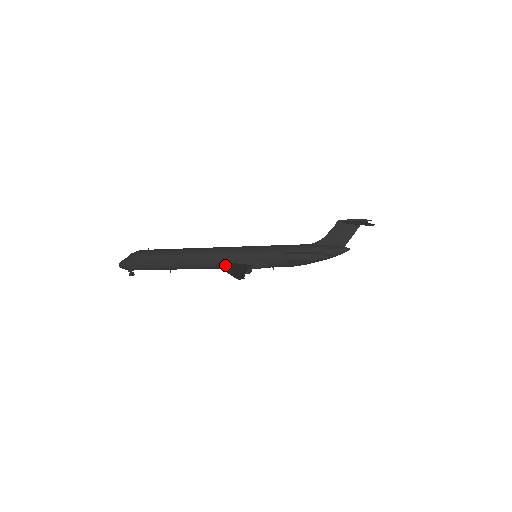
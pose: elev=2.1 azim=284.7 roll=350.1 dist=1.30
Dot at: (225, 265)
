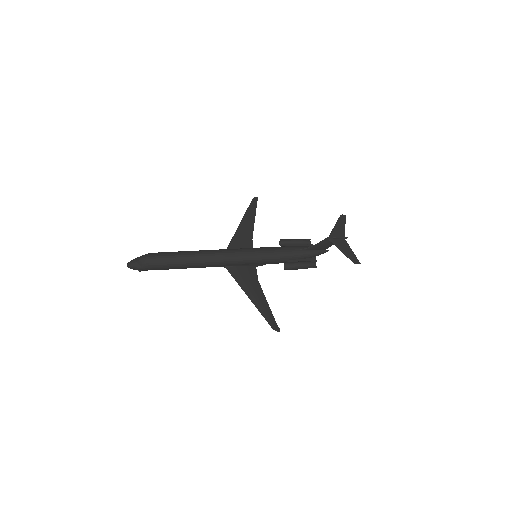
Dot at: (237, 276)
